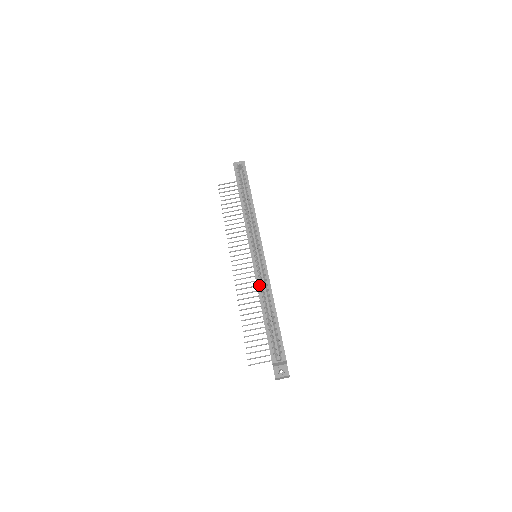
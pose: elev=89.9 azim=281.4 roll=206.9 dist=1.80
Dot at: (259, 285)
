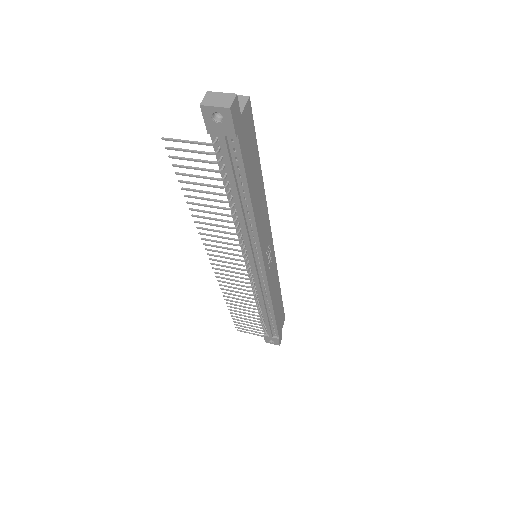
Dot at: occluded
